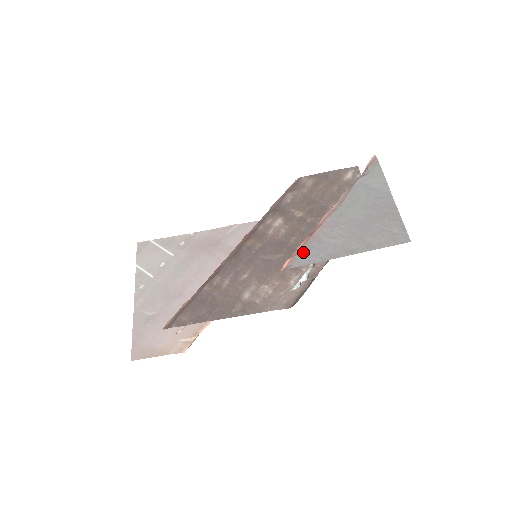
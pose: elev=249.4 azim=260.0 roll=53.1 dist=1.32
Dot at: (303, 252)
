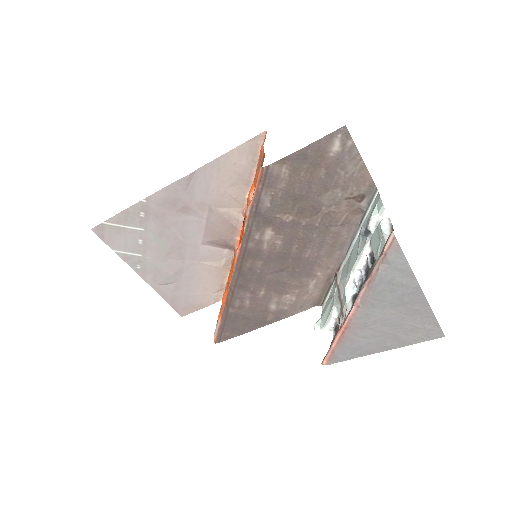
Dot at: (339, 352)
